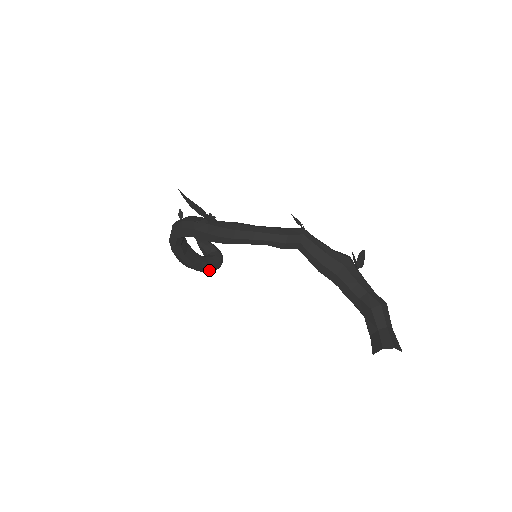
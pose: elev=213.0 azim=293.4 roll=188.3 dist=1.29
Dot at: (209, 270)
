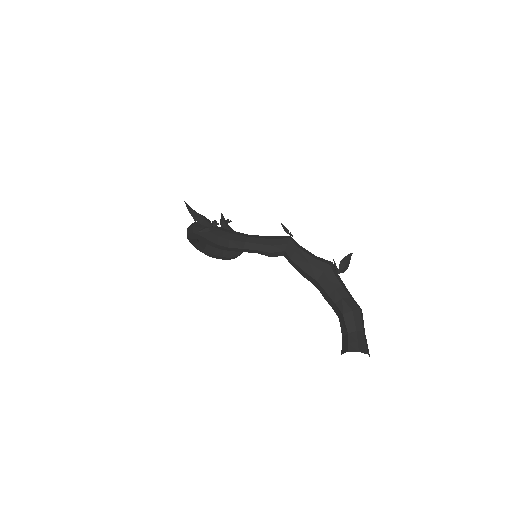
Dot at: (230, 258)
